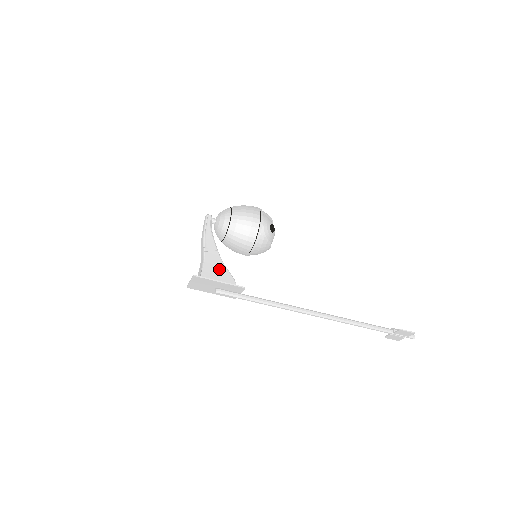
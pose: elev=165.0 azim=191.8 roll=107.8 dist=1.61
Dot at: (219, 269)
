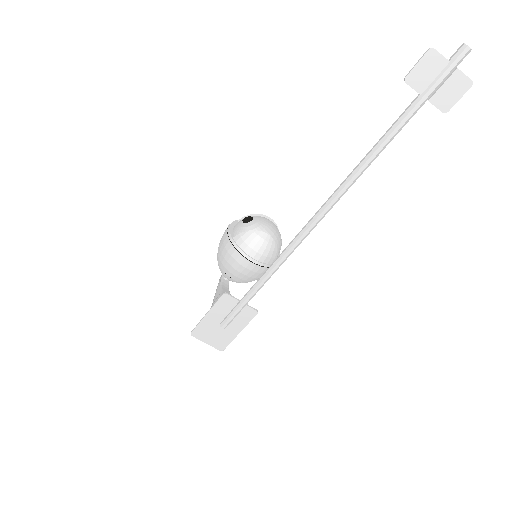
Dot at: occluded
